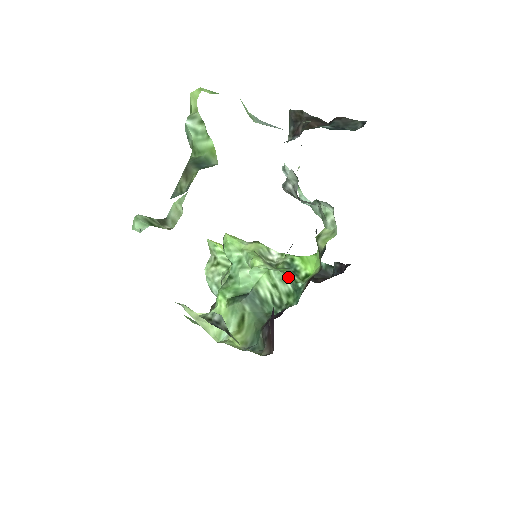
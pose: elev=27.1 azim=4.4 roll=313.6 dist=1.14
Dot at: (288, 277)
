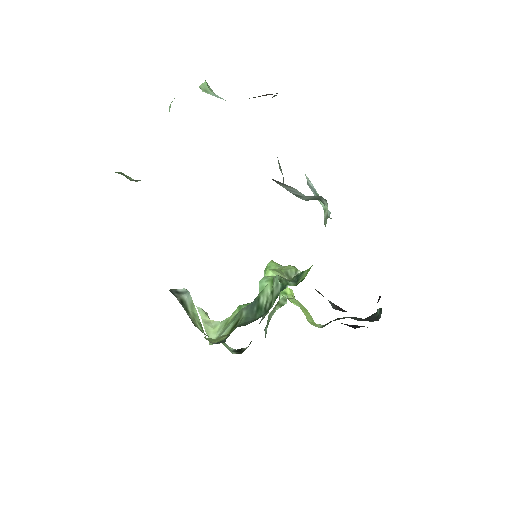
Dot at: (282, 281)
